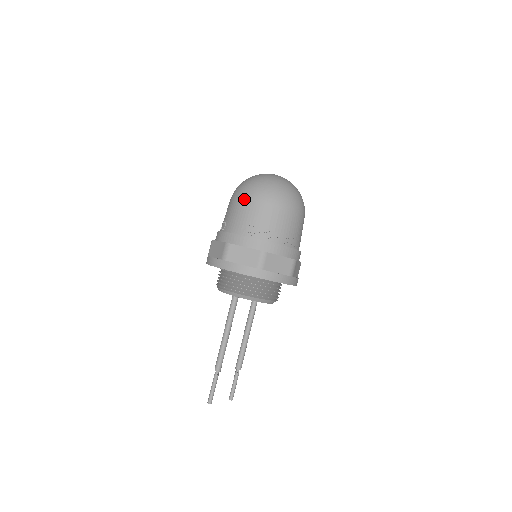
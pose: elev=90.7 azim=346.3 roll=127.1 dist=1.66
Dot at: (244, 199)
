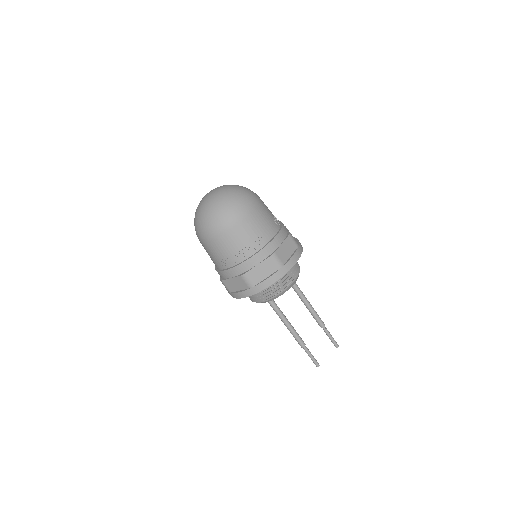
Dot at: (201, 242)
